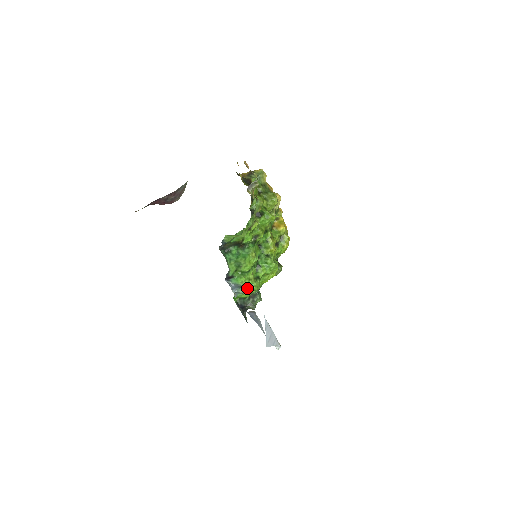
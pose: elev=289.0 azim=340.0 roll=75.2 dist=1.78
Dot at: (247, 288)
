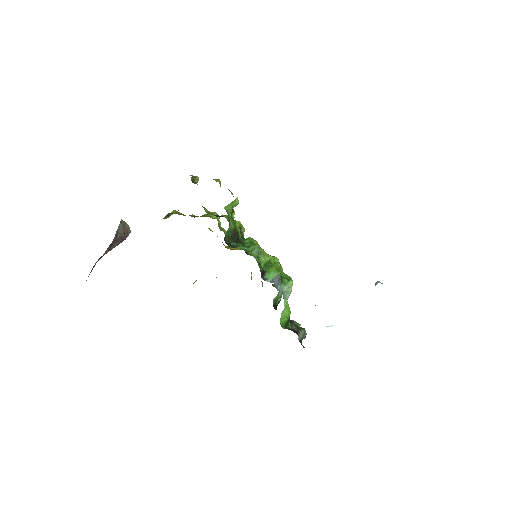
Dot at: (286, 279)
